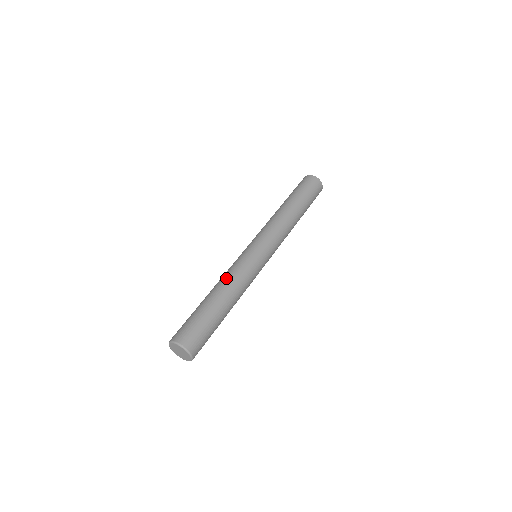
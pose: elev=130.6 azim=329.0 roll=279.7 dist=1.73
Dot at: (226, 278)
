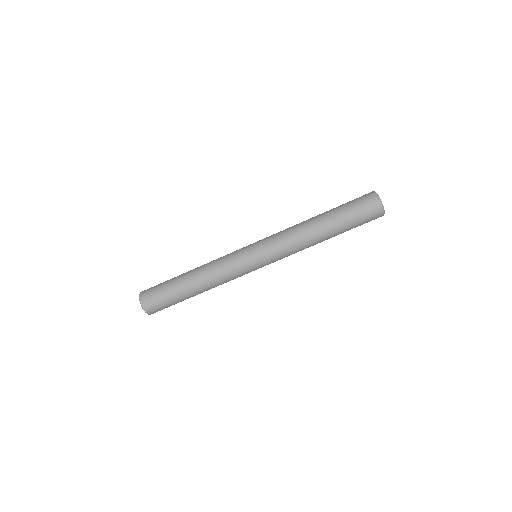
Dot at: (209, 270)
